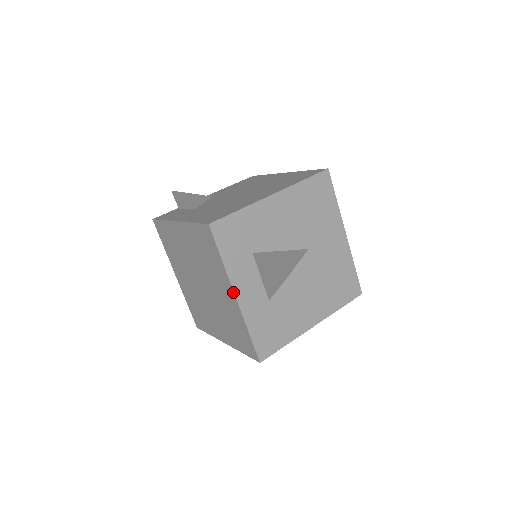
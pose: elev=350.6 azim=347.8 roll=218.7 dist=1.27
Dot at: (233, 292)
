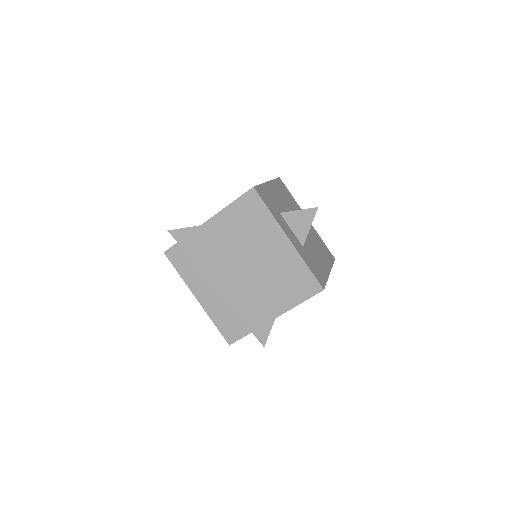
Dot at: (285, 235)
